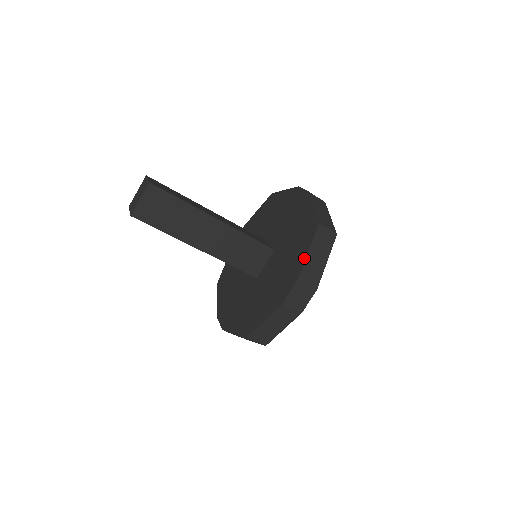
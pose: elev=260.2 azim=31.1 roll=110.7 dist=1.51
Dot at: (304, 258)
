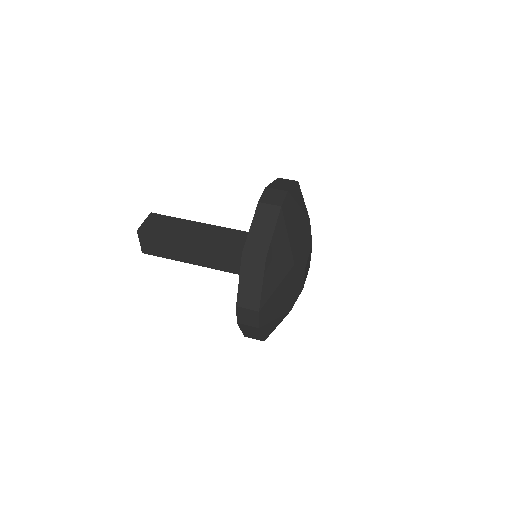
Dot at: occluded
